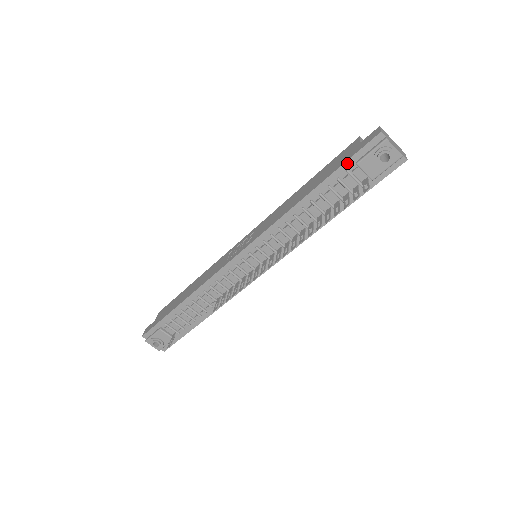
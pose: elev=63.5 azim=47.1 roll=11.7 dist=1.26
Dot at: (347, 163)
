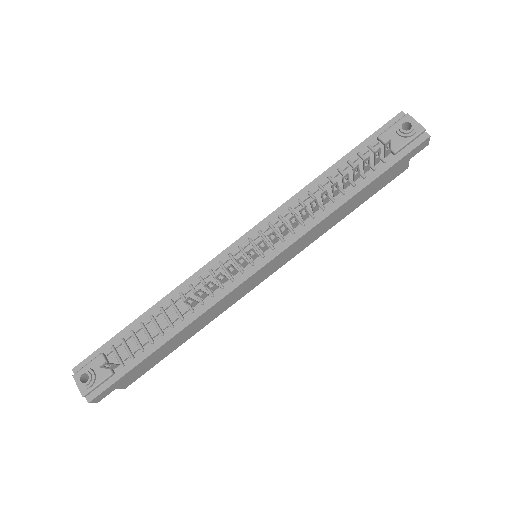
Dot at: (369, 139)
